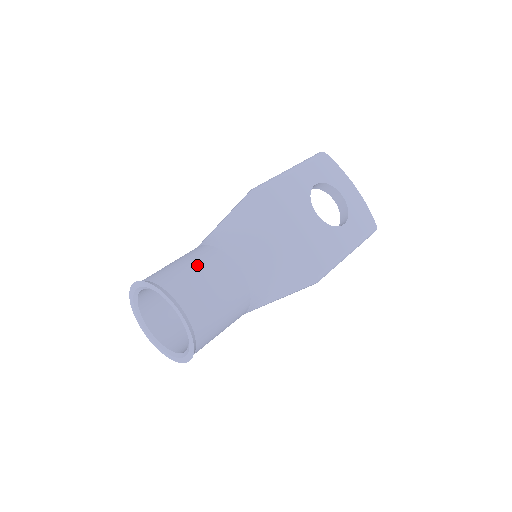
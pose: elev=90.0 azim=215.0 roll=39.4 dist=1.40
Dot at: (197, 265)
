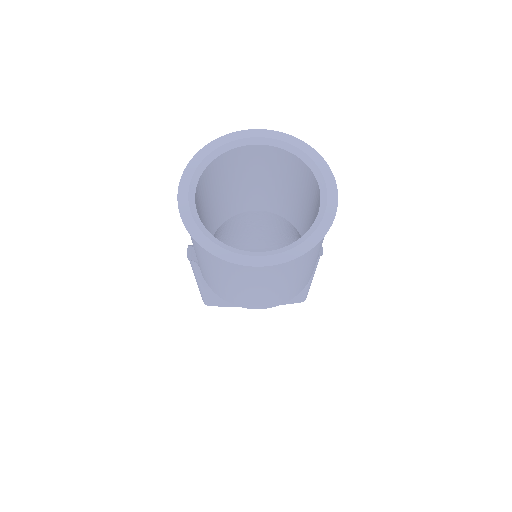
Dot at: occluded
